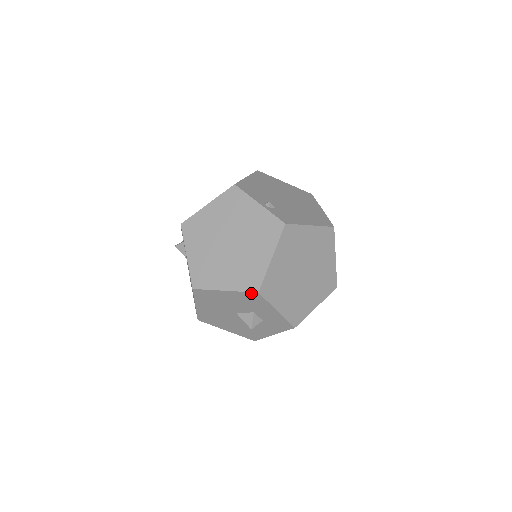
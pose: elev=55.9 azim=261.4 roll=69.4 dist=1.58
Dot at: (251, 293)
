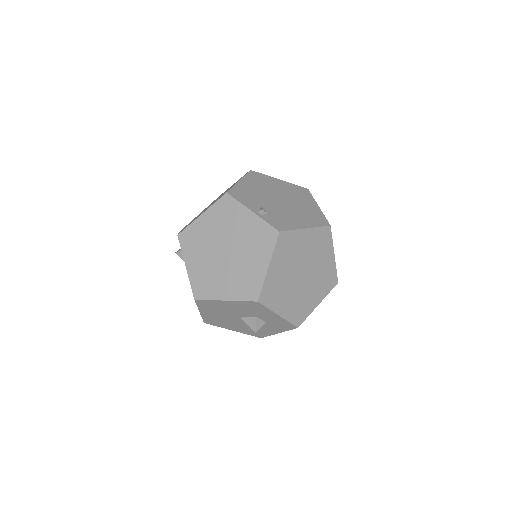
Dot at: (251, 302)
